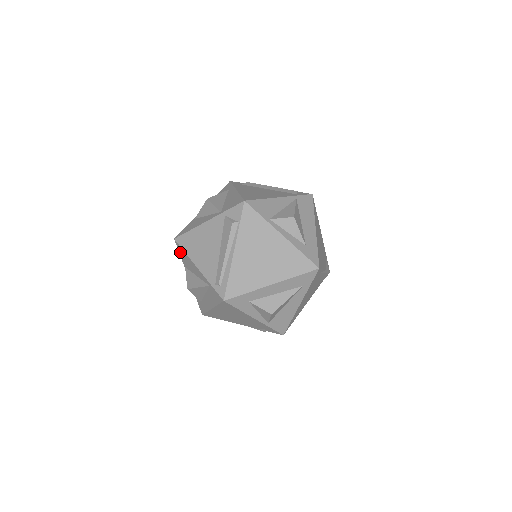
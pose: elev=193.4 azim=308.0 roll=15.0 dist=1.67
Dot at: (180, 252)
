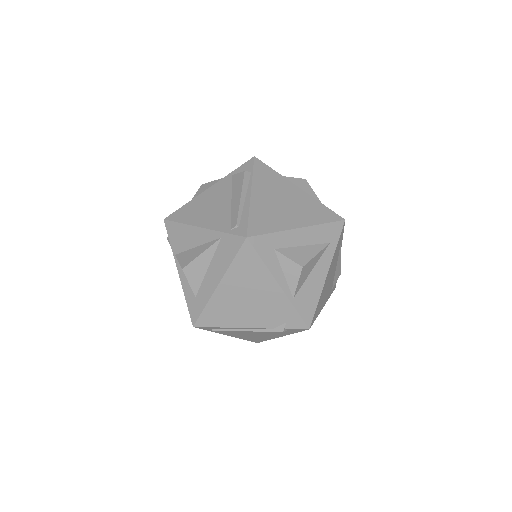
Dot at: (171, 233)
